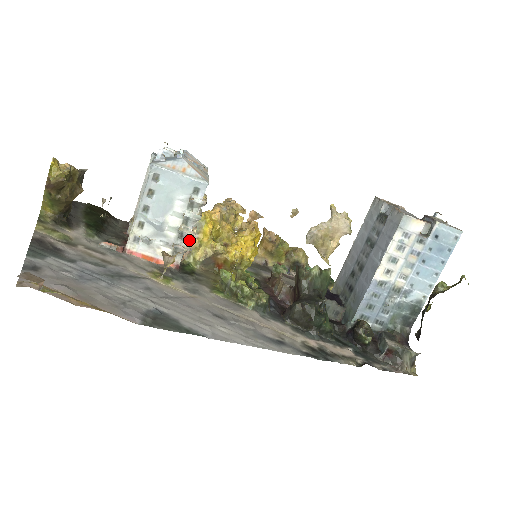
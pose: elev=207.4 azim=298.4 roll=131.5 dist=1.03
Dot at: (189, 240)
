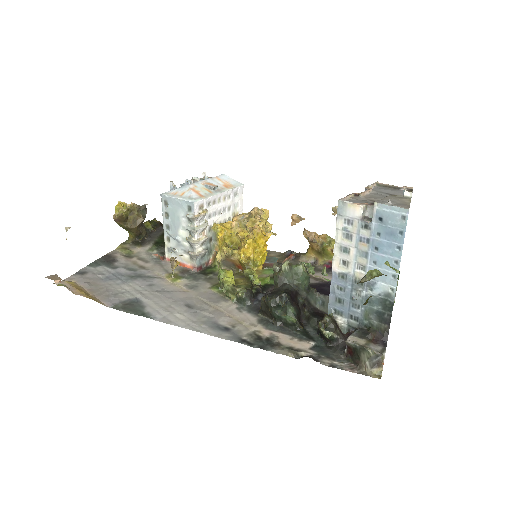
Dot at: (213, 247)
